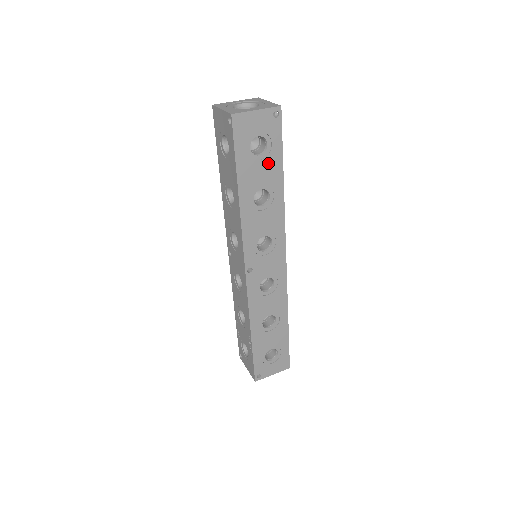
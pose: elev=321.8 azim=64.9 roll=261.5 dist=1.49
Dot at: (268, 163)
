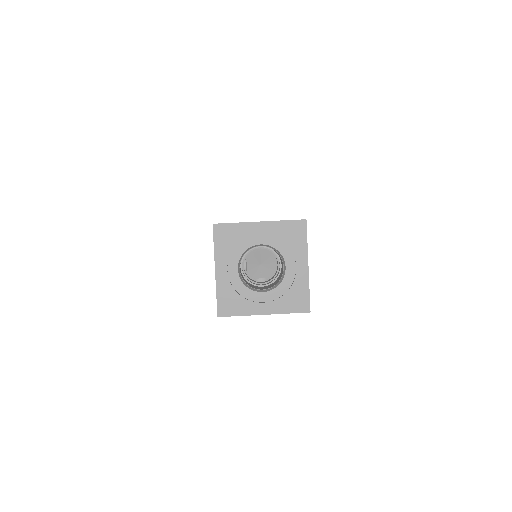
Dot at: occluded
